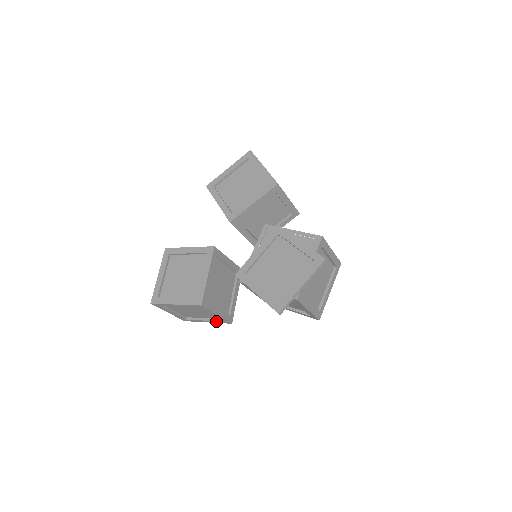
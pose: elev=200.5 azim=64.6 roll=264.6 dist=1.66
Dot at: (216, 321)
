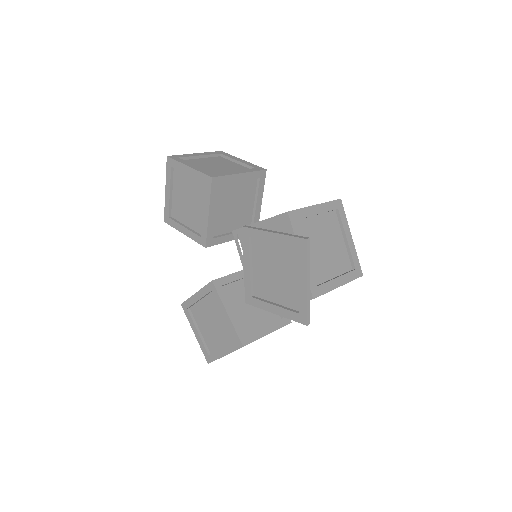
Dot at: occluded
